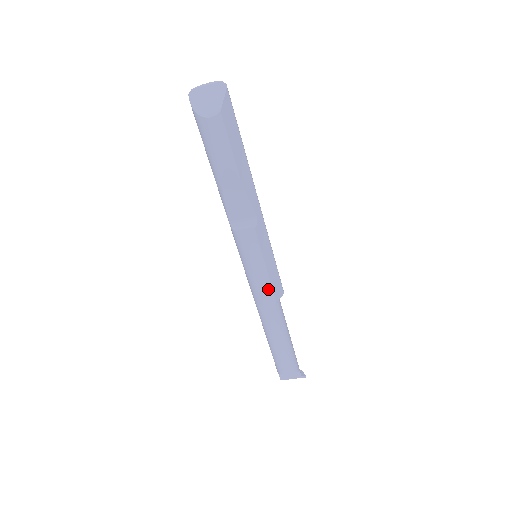
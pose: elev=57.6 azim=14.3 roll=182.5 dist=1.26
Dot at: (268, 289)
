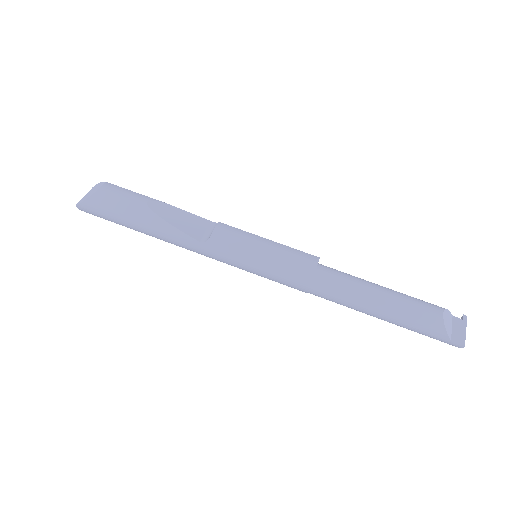
Dot at: (296, 252)
